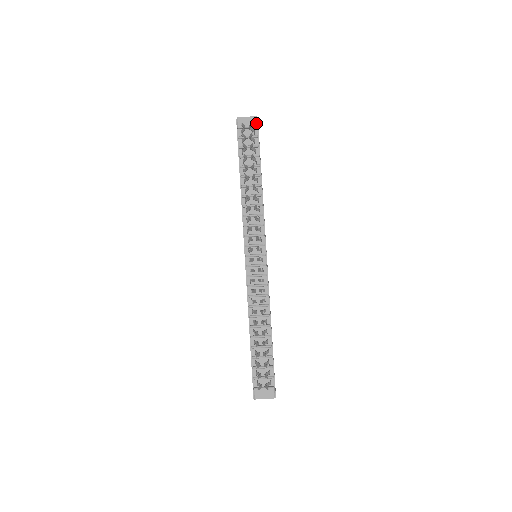
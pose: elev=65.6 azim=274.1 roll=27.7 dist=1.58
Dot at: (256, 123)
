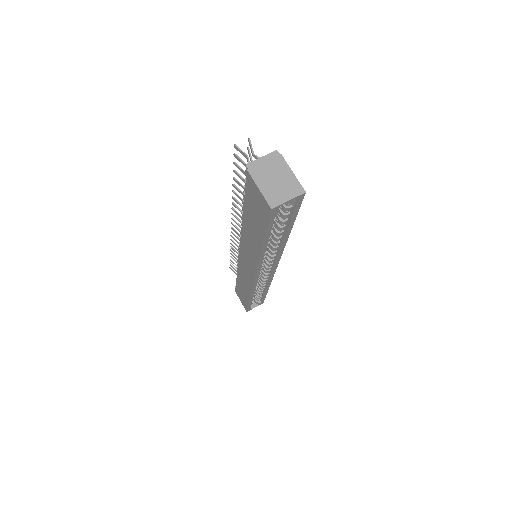
Dot at: occluded
